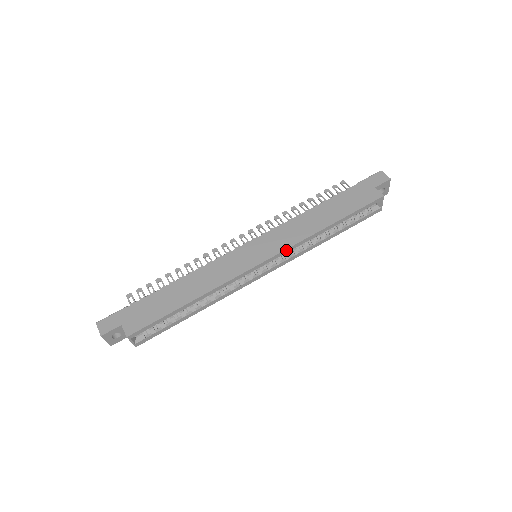
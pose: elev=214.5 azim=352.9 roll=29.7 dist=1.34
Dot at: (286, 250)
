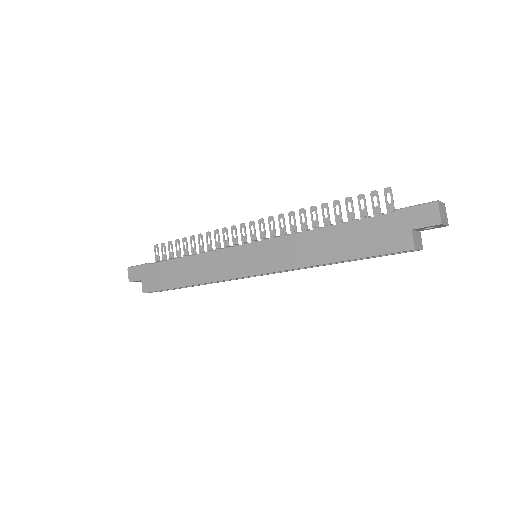
Dot at: (276, 271)
